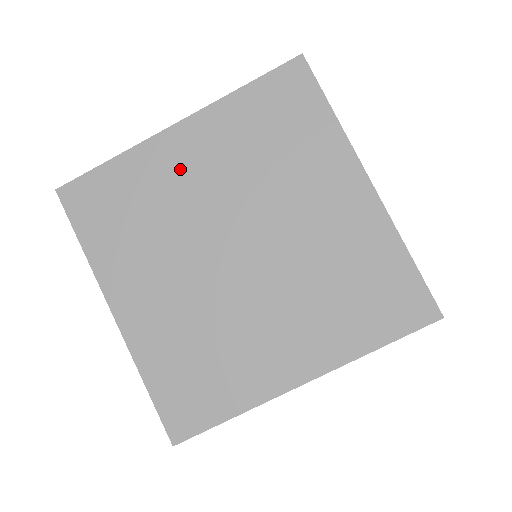
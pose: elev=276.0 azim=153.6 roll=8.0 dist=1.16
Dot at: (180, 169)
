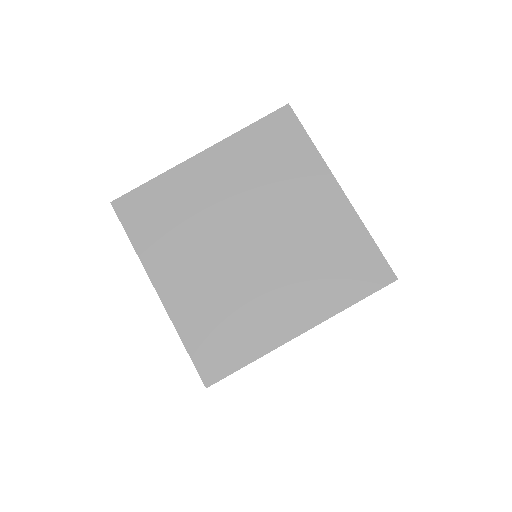
Dot at: (205, 184)
